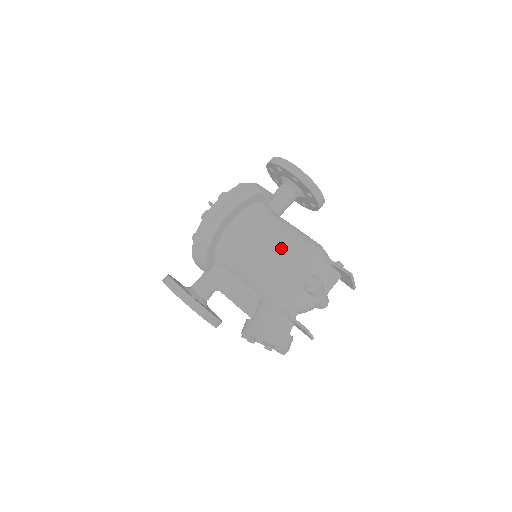
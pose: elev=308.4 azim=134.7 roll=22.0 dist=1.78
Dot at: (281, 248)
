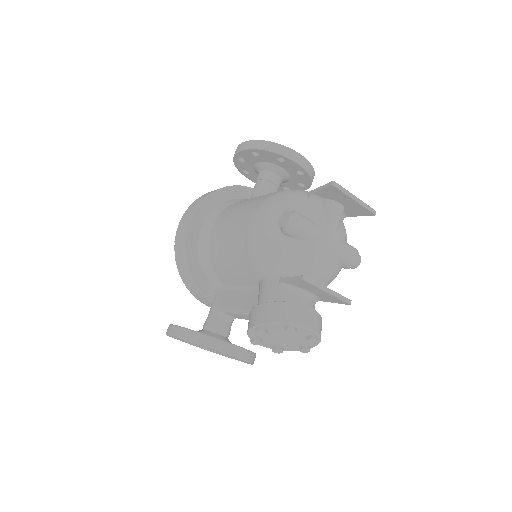
Dot at: (246, 213)
